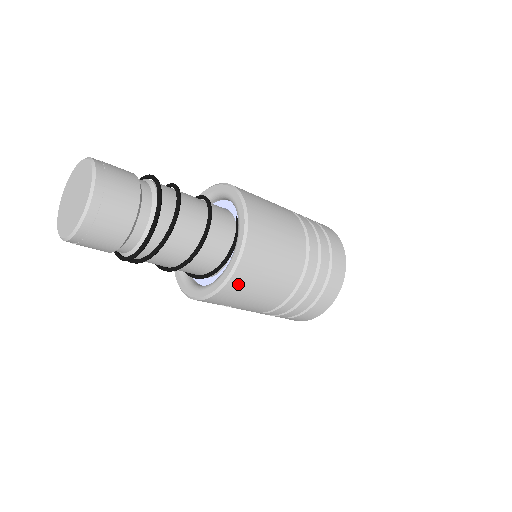
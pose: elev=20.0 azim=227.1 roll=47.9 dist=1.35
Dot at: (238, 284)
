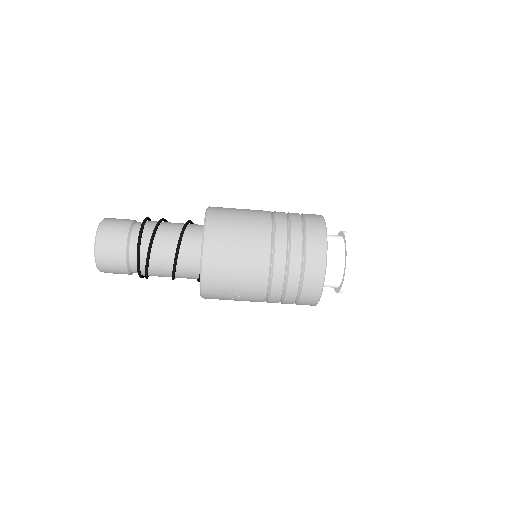
Dot at: (213, 257)
